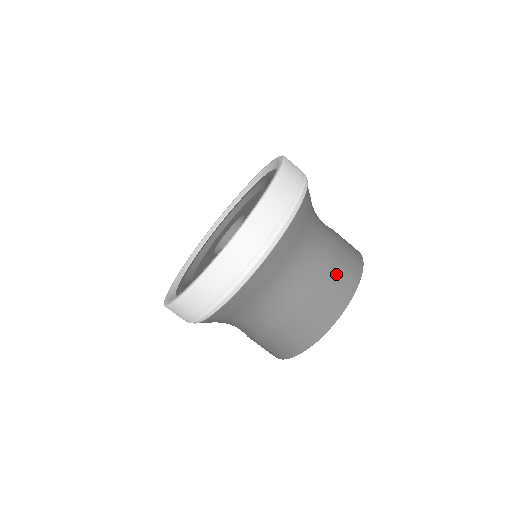
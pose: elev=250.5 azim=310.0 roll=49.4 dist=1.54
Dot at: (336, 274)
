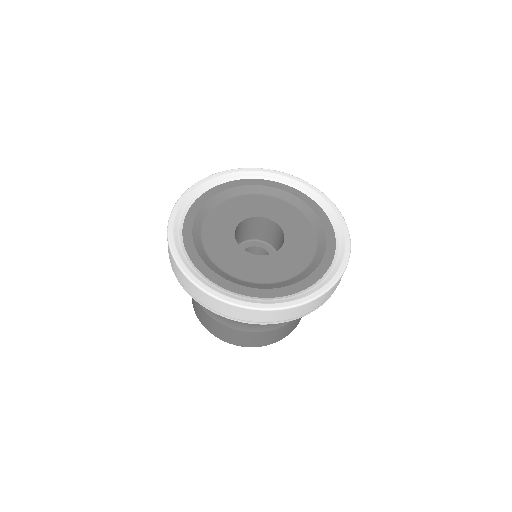
Dot at: (247, 337)
